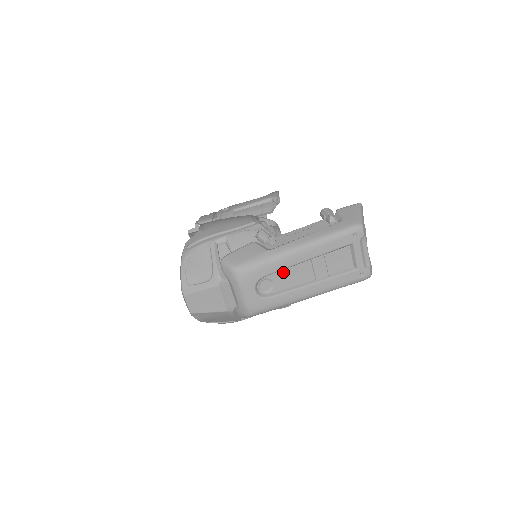
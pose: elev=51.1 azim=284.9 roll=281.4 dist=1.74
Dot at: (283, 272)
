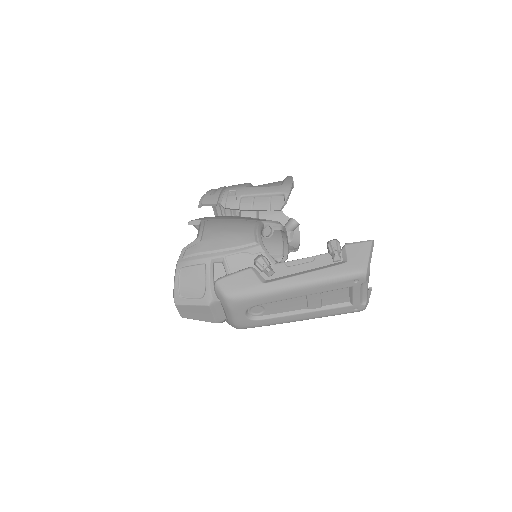
Dot at: (276, 302)
